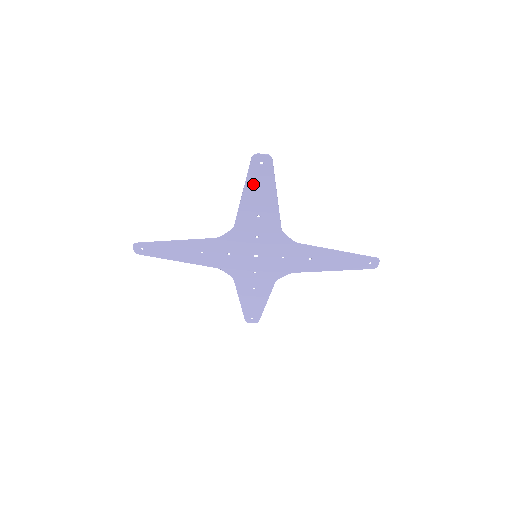
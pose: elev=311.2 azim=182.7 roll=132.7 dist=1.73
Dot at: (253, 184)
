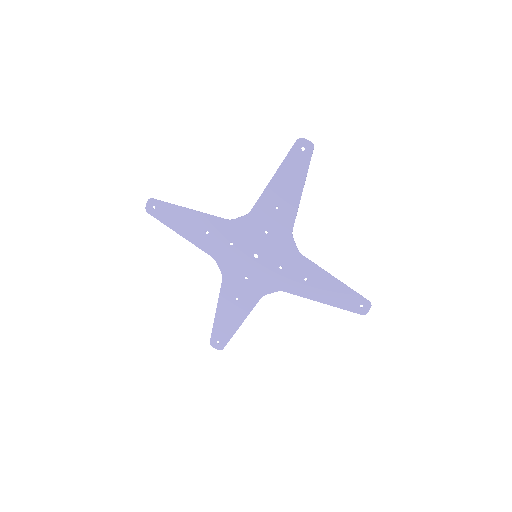
Dot at: (287, 169)
